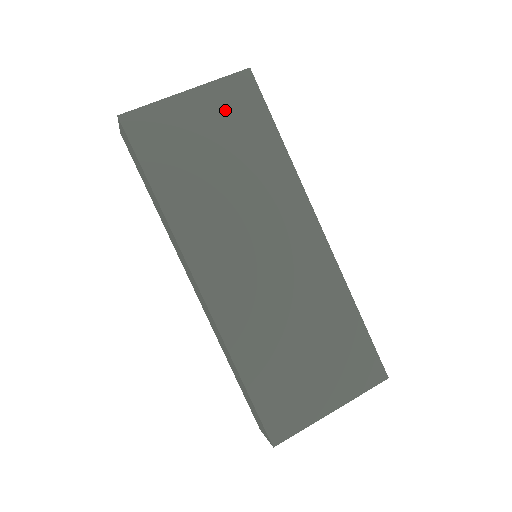
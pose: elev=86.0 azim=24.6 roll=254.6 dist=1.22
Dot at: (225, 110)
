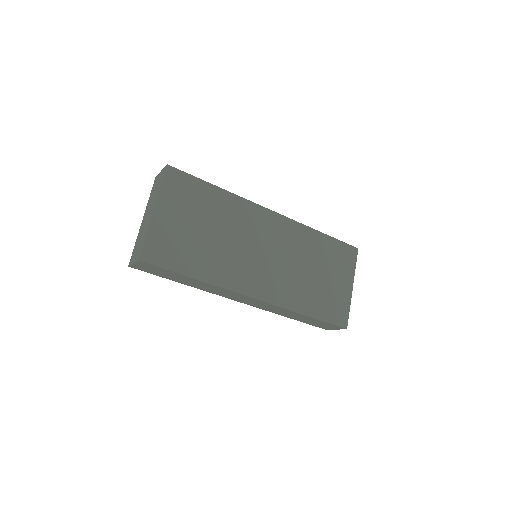
Dot at: (180, 201)
